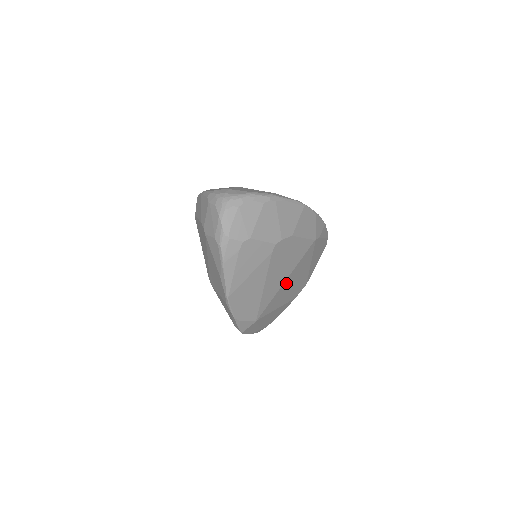
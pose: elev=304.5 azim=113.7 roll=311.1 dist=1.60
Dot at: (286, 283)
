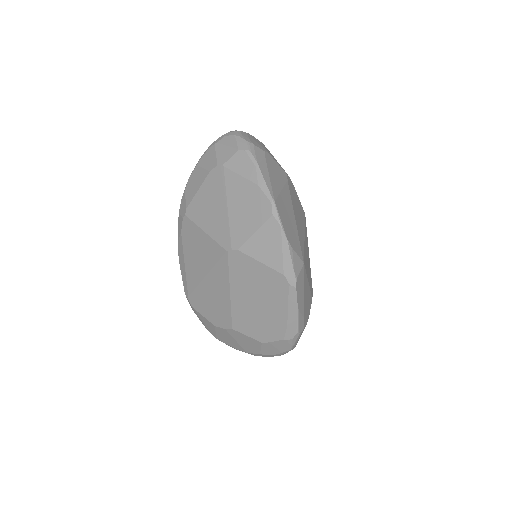
Dot at: (305, 244)
